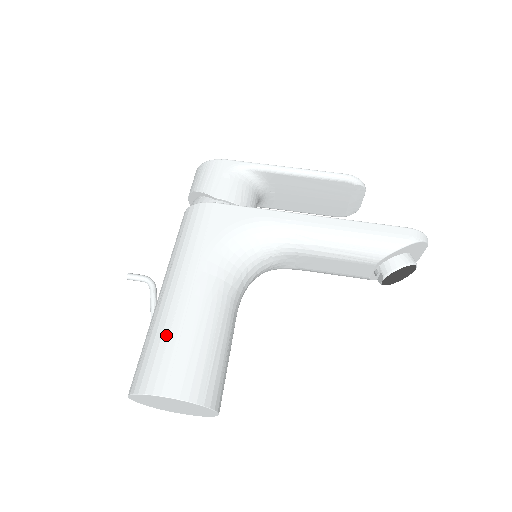
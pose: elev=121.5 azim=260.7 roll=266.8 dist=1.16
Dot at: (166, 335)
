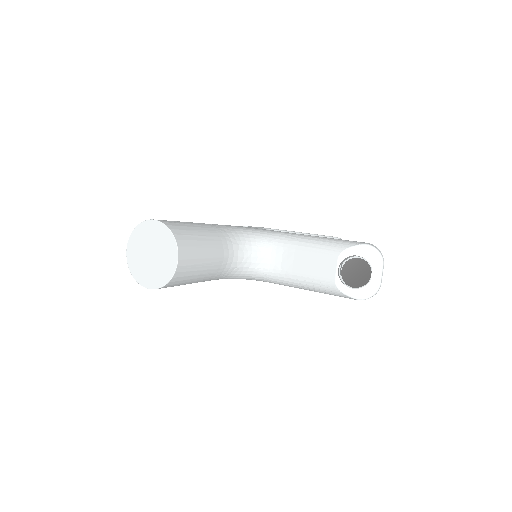
Dot at: occluded
